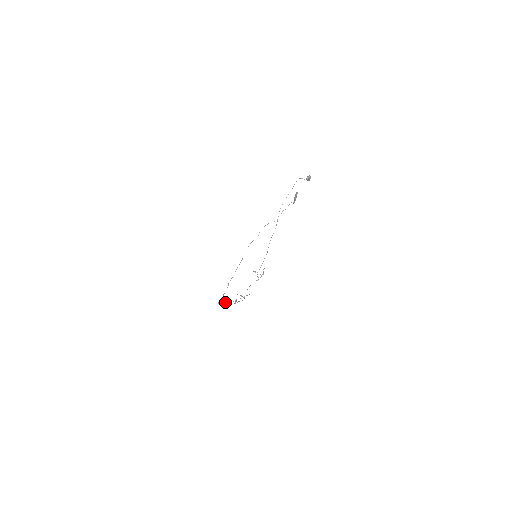
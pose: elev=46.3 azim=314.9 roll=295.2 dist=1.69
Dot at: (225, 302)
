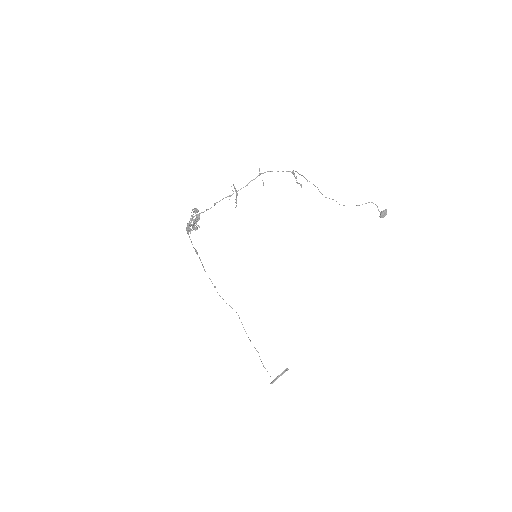
Dot at: (197, 219)
